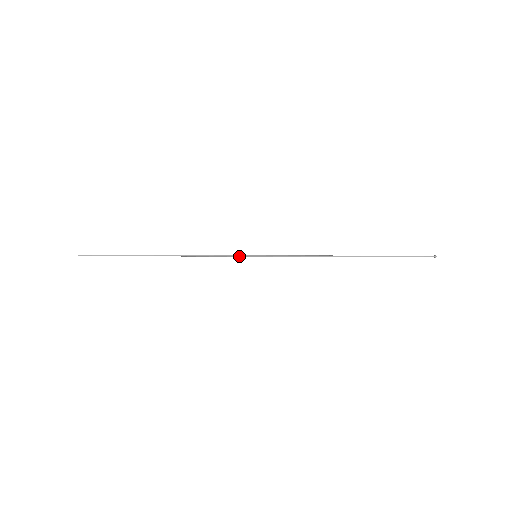
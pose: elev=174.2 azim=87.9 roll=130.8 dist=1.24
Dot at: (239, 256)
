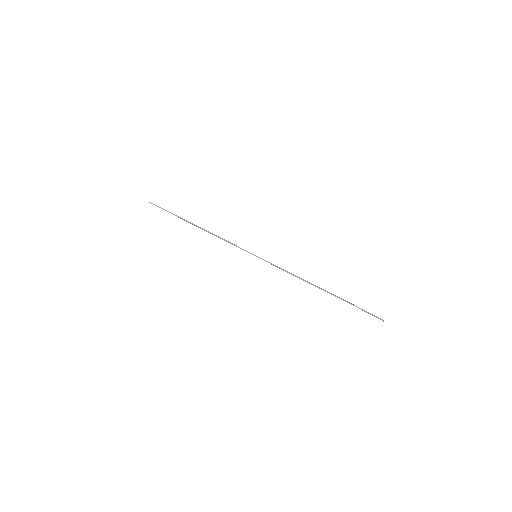
Dot at: occluded
